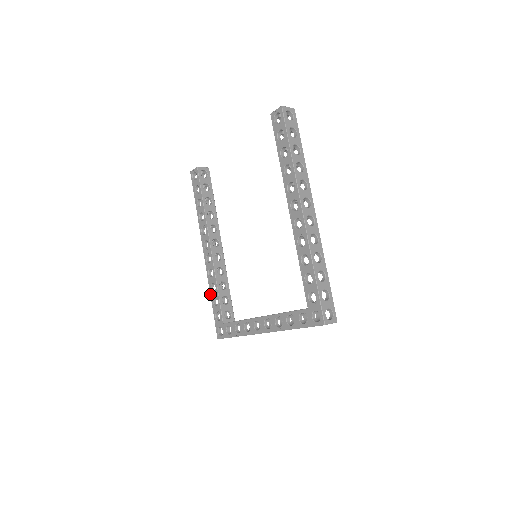
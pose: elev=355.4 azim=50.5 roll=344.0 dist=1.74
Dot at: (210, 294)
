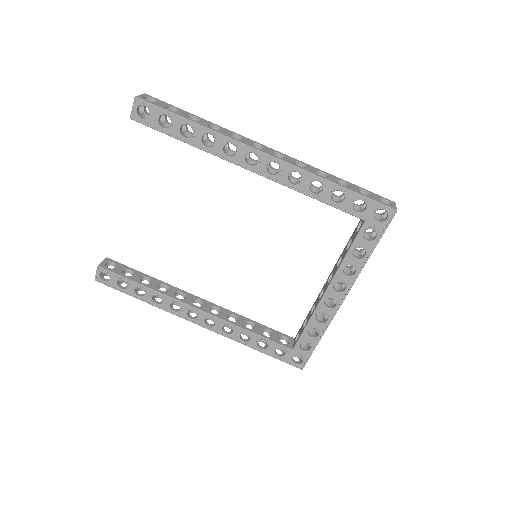
Dot at: occluded
